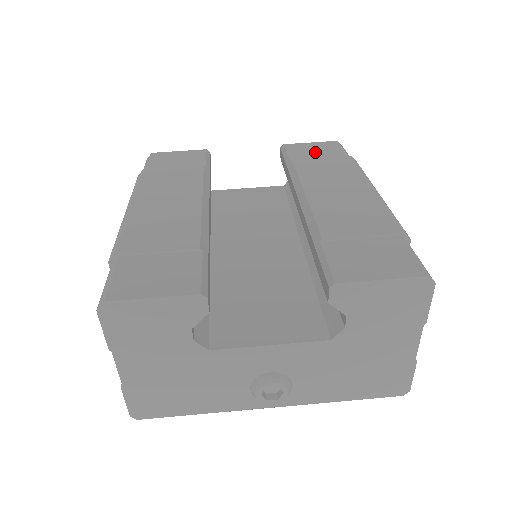
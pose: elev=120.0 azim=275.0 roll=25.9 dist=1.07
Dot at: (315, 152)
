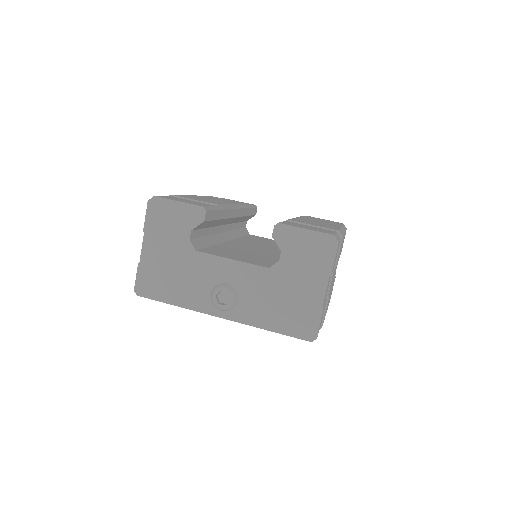
Dot at: occluded
